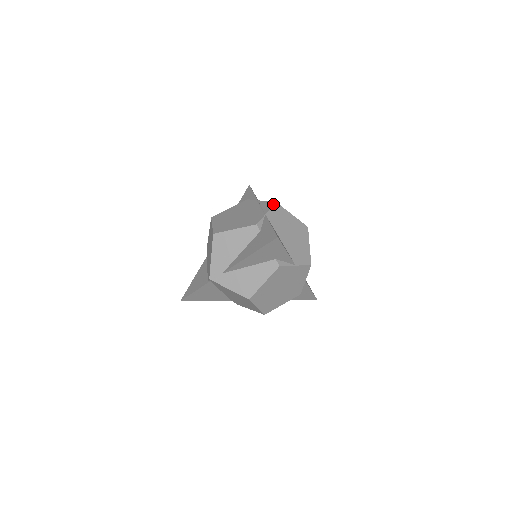
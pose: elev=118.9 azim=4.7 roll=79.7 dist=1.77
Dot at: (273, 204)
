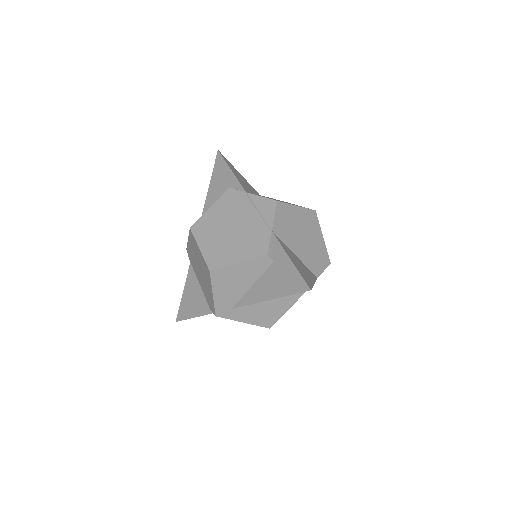
Dot at: (274, 206)
